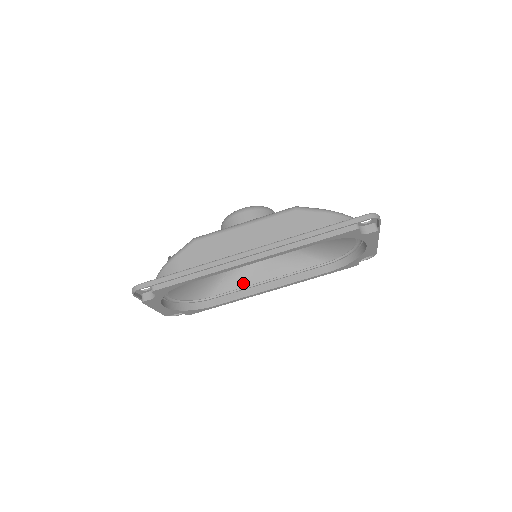
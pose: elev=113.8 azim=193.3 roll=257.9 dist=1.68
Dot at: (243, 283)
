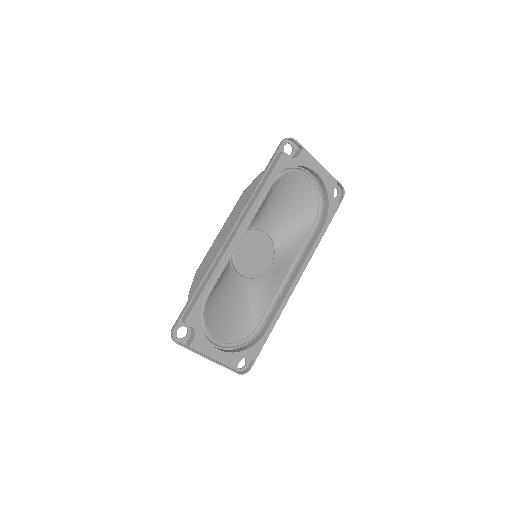
Dot at: (272, 292)
